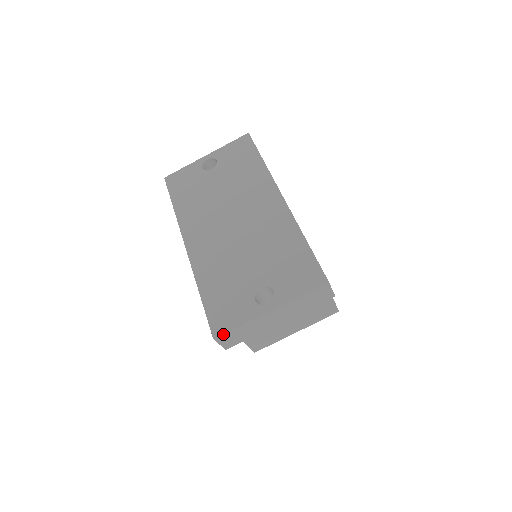
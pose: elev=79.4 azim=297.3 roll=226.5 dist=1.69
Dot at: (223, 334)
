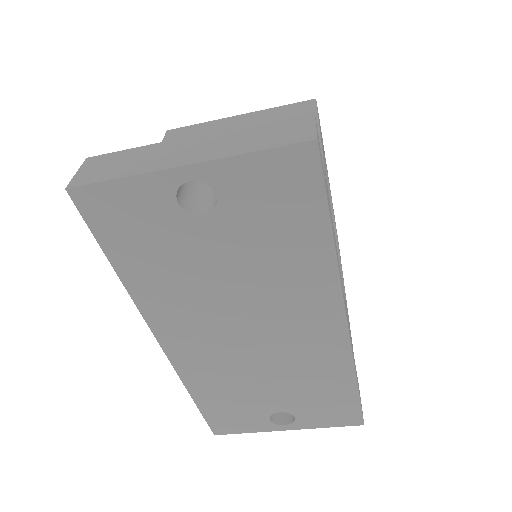
Dot at: (226, 434)
